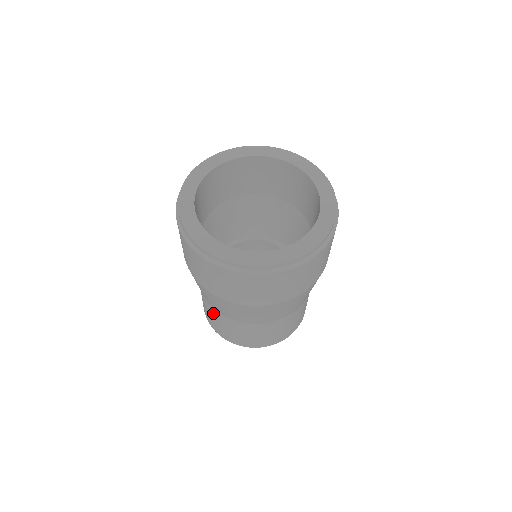
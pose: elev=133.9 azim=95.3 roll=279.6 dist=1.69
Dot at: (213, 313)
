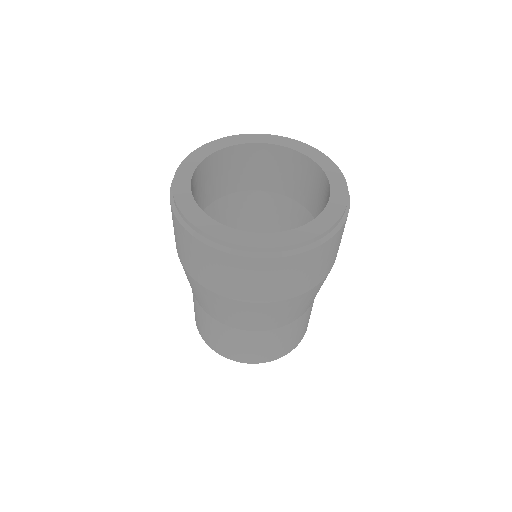
Dot at: (248, 339)
